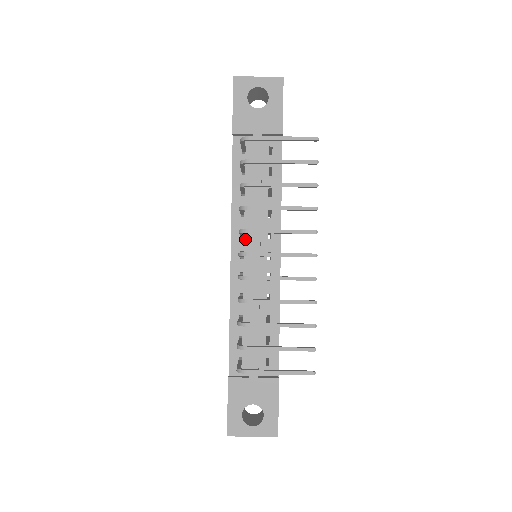
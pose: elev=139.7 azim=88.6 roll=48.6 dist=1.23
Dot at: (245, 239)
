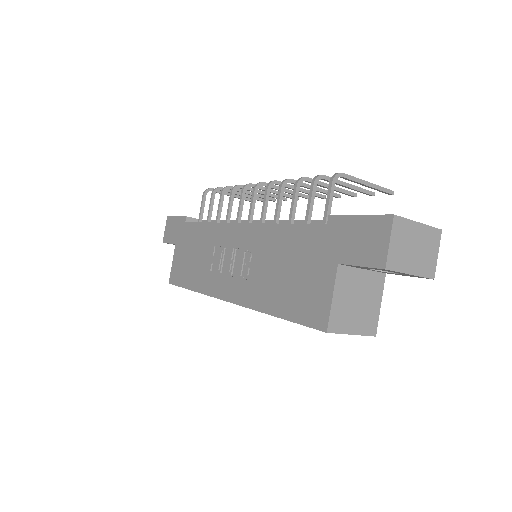
Dot at: occluded
